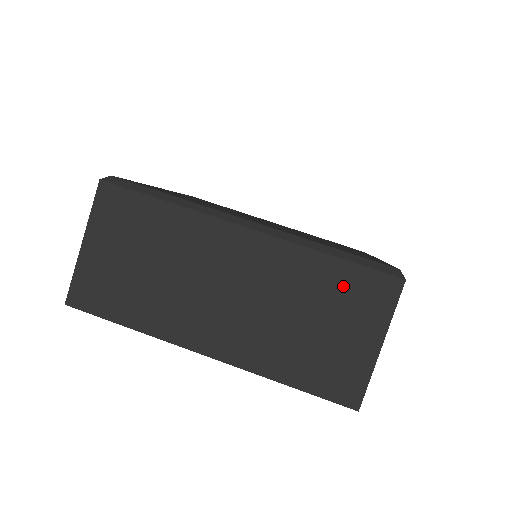
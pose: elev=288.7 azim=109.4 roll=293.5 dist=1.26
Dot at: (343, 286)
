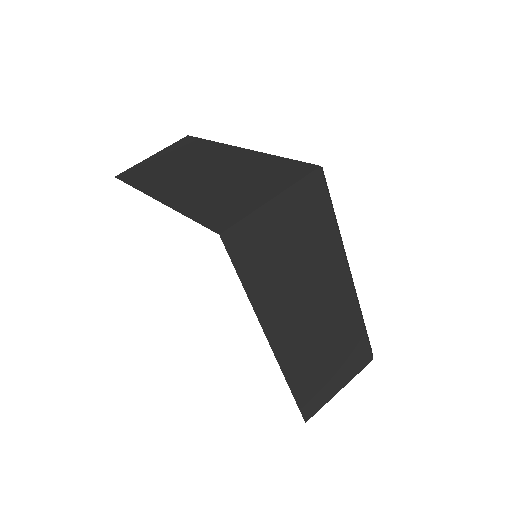
Dot at: (355, 346)
